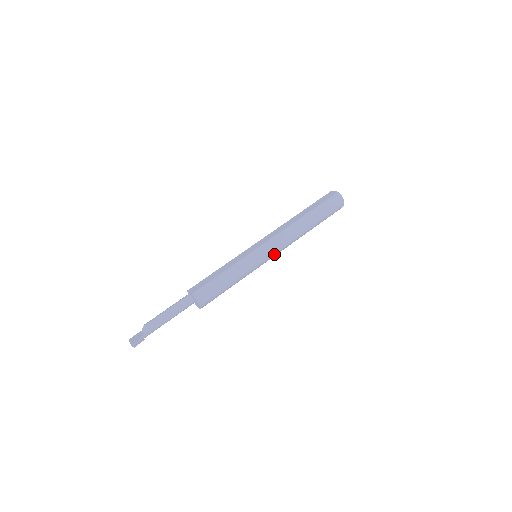
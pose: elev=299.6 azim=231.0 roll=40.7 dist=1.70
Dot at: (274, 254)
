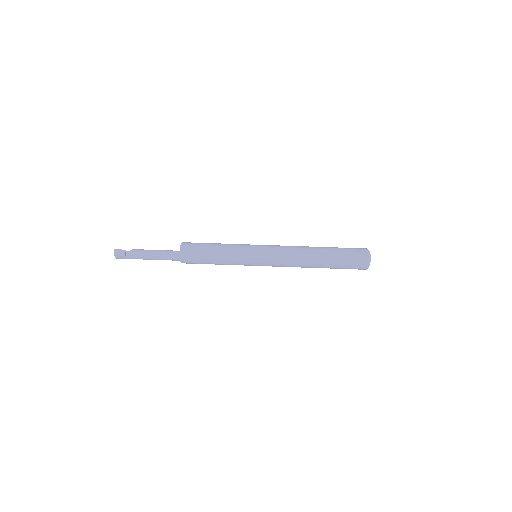
Dot at: (271, 256)
